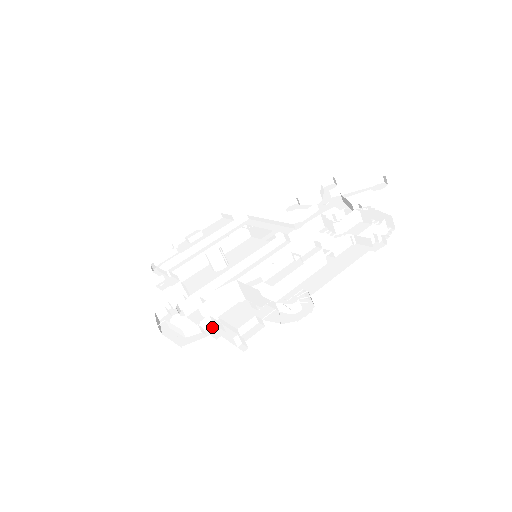
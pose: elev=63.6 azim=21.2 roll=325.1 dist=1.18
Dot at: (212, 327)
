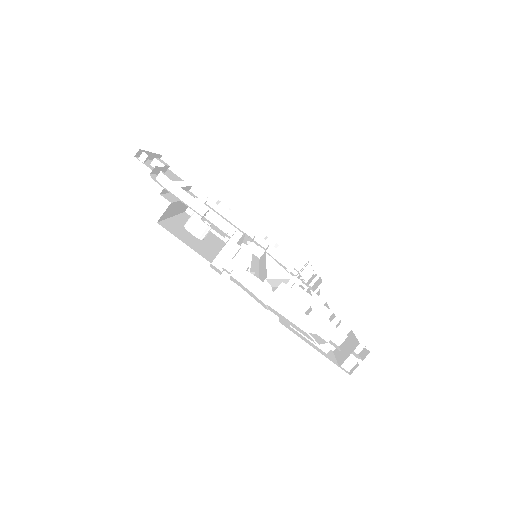
Dot at: occluded
